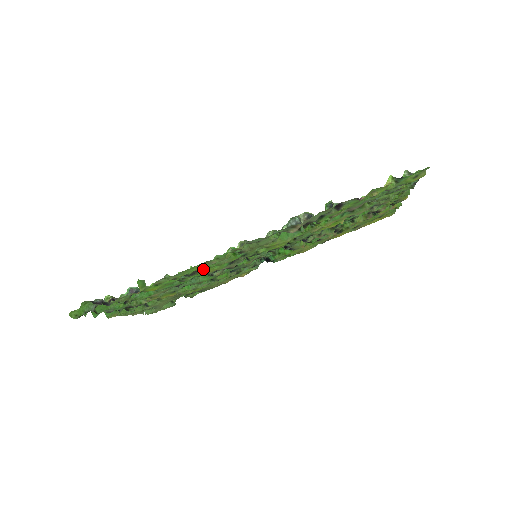
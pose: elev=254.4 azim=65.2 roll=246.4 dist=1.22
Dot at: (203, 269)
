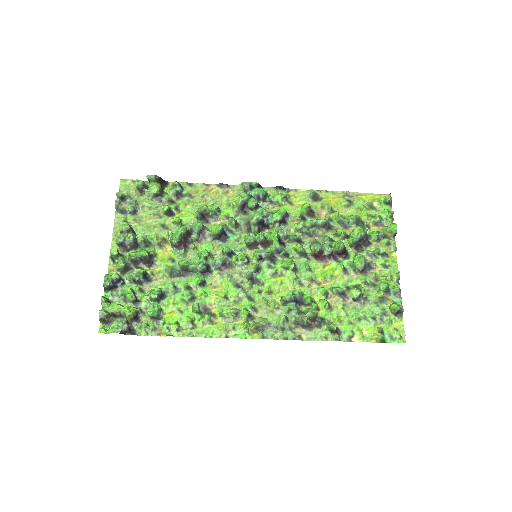
Dot at: (216, 311)
